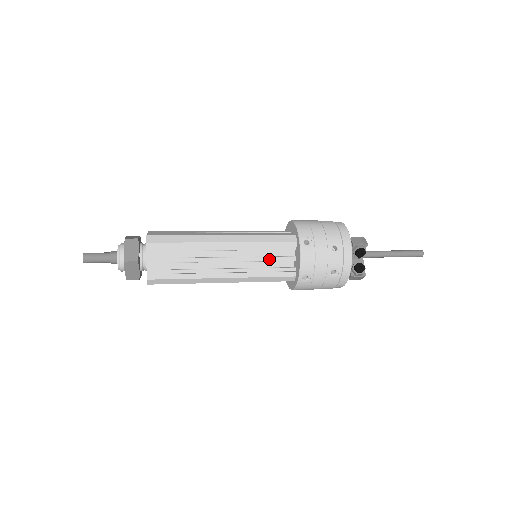
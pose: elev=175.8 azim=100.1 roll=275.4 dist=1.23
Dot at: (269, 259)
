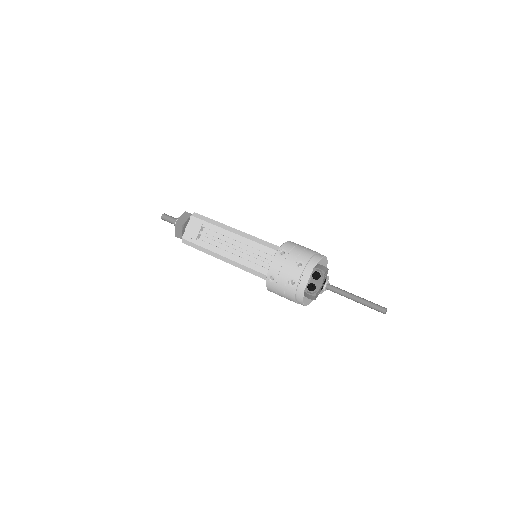
Dot at: (257, 257)
